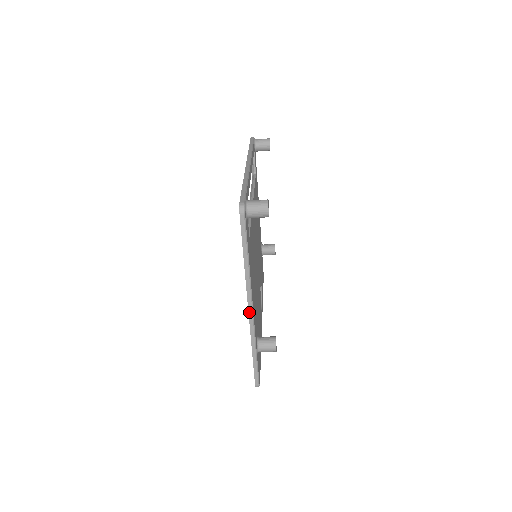
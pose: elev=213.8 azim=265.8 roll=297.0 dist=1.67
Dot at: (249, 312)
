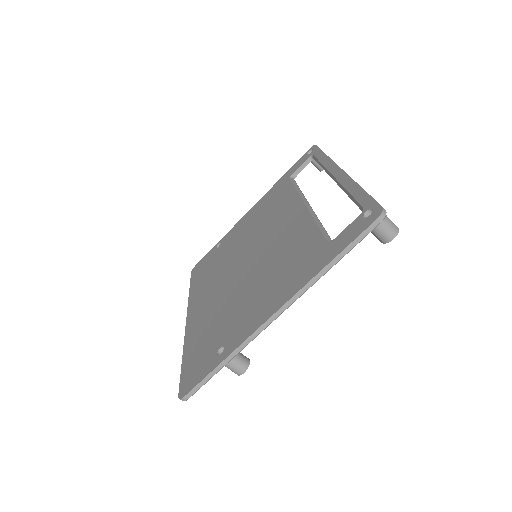
Dot at: (271, 318)
